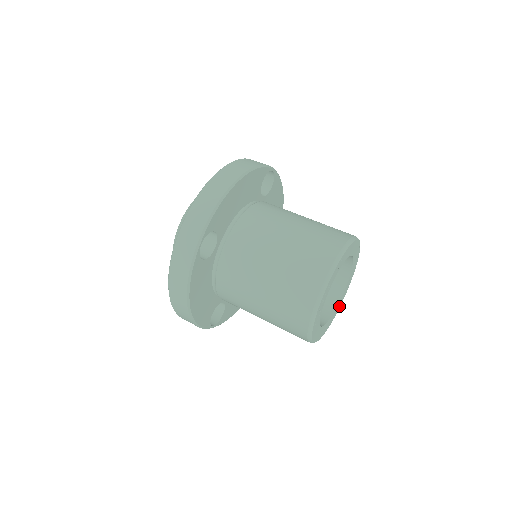
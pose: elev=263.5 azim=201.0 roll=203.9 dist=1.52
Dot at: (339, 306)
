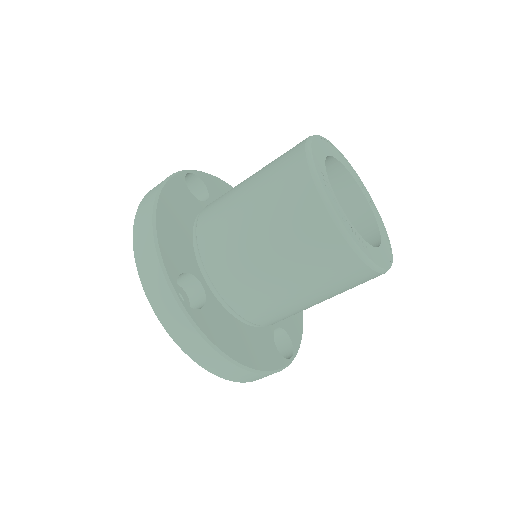
Dot at: (378, 215)
